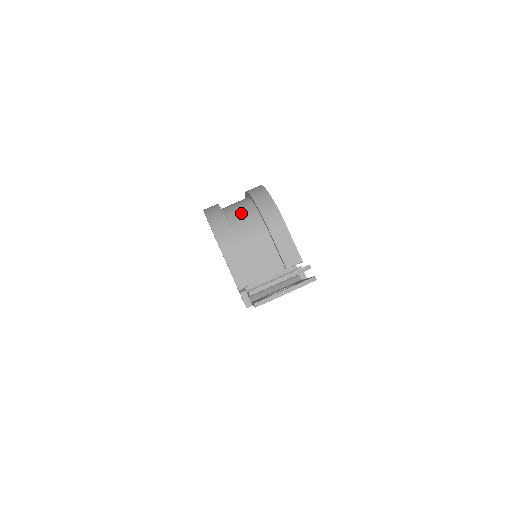
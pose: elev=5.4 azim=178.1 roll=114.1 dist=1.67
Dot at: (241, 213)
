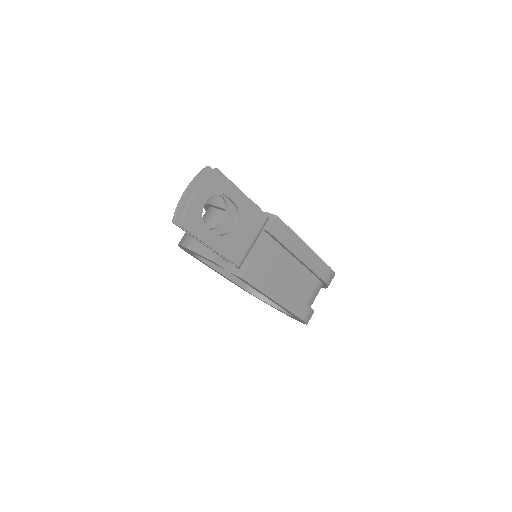
Dot at: occluded
